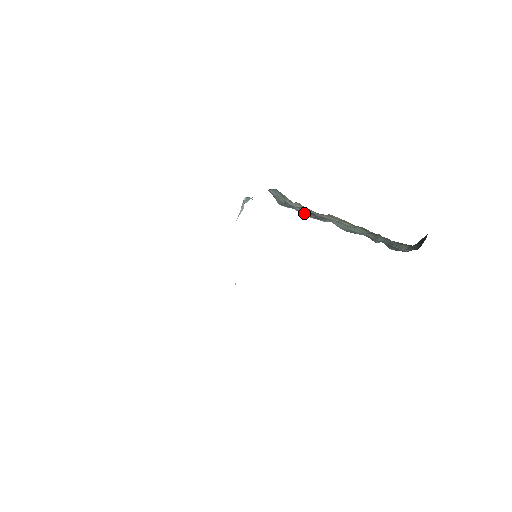
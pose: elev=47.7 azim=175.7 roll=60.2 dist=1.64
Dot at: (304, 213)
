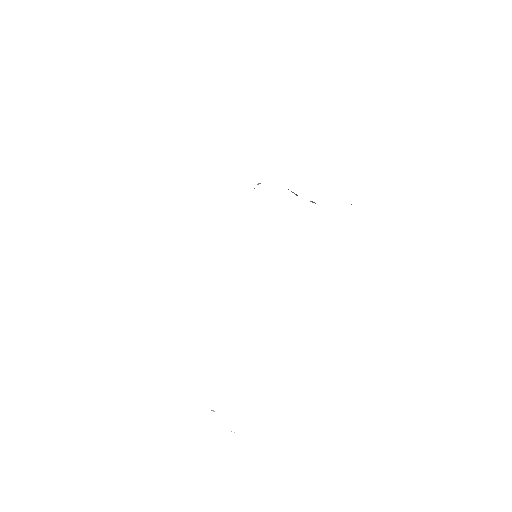
Dot at: occluded
